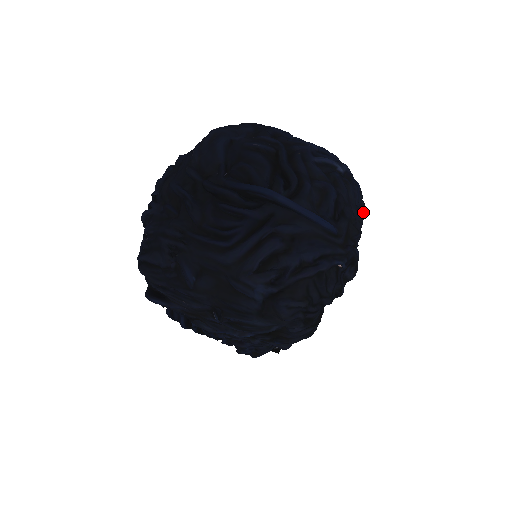
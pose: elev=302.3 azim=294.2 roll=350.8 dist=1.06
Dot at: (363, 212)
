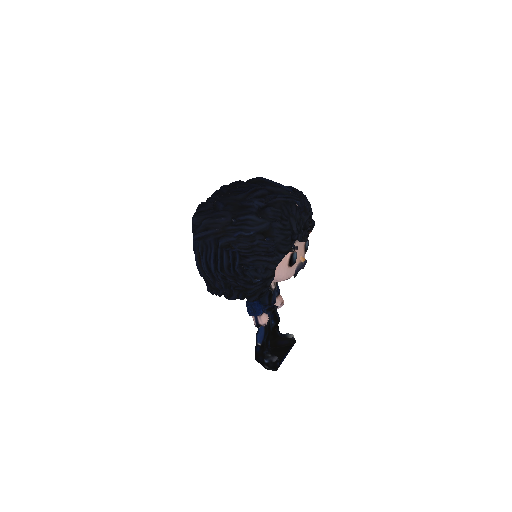
Dot at: (314, 221)
